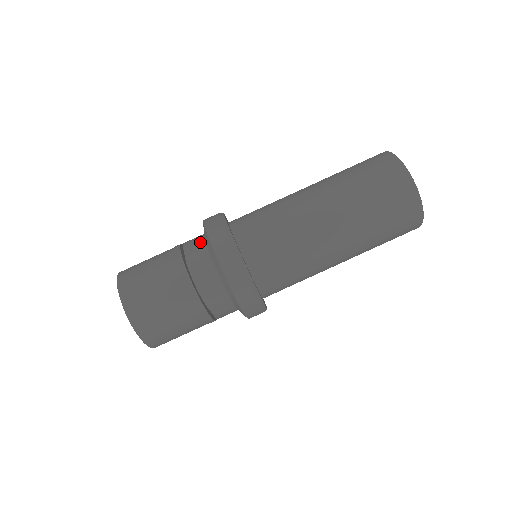
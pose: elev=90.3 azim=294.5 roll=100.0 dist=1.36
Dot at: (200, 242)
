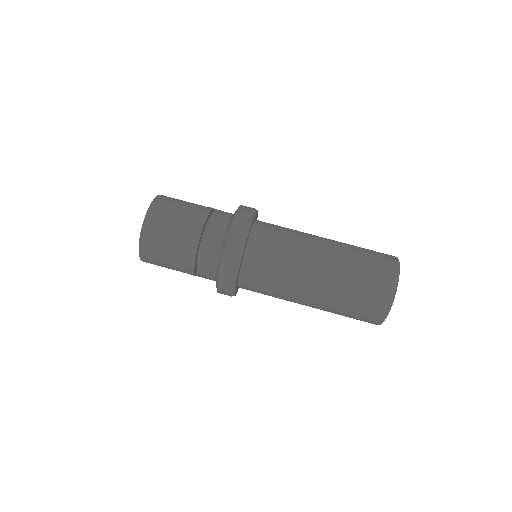
Dot at: (224, 223)
